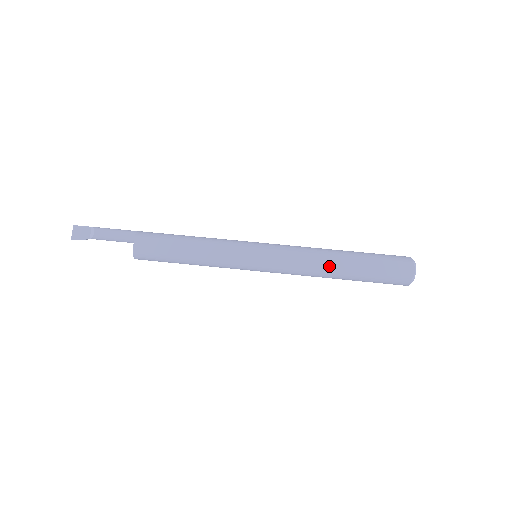
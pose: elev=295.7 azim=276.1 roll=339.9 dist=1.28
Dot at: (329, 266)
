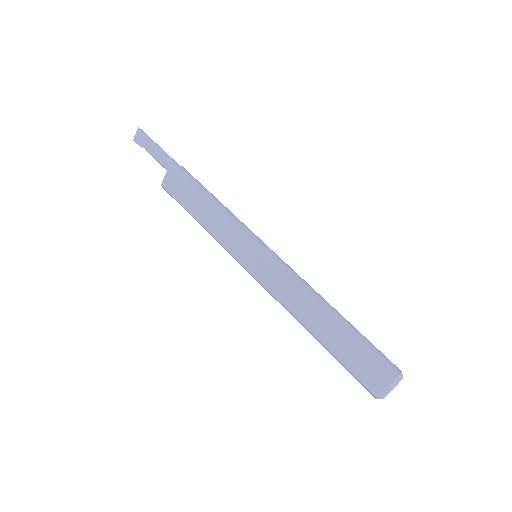
Dot at: (304, 320)
